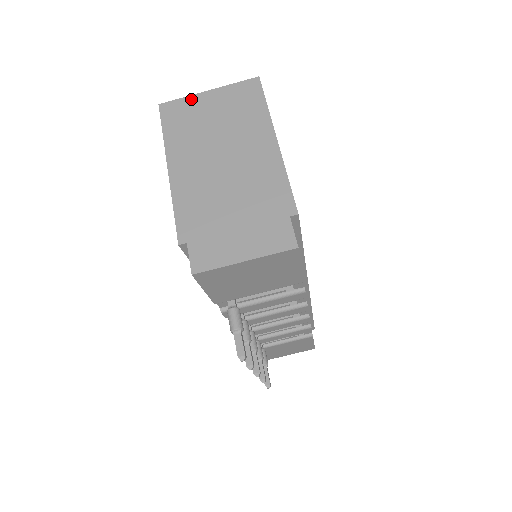
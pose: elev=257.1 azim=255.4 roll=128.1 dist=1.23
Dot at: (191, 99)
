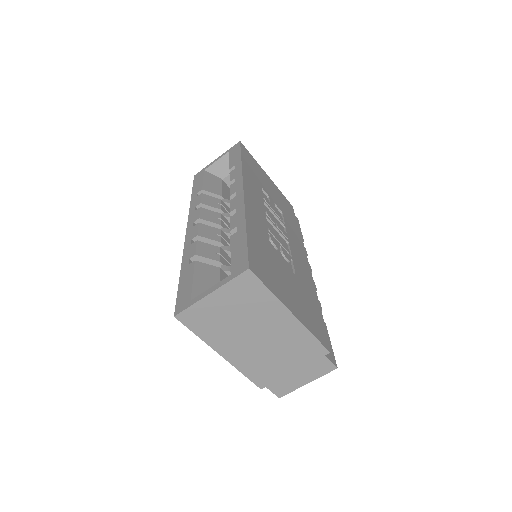
Dot at: (200, 305)
